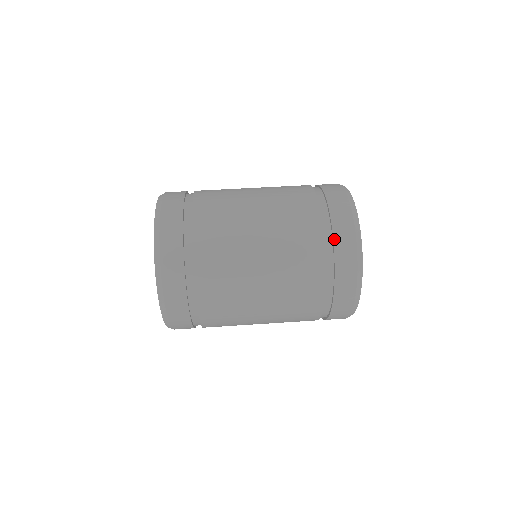
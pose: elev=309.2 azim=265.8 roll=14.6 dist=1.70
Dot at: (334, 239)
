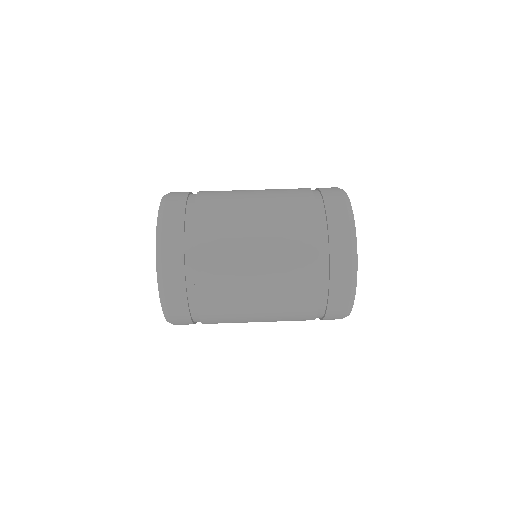
Dot at: (331, 272)
